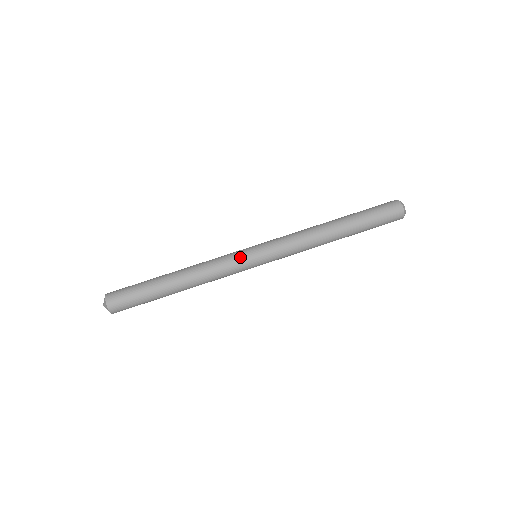
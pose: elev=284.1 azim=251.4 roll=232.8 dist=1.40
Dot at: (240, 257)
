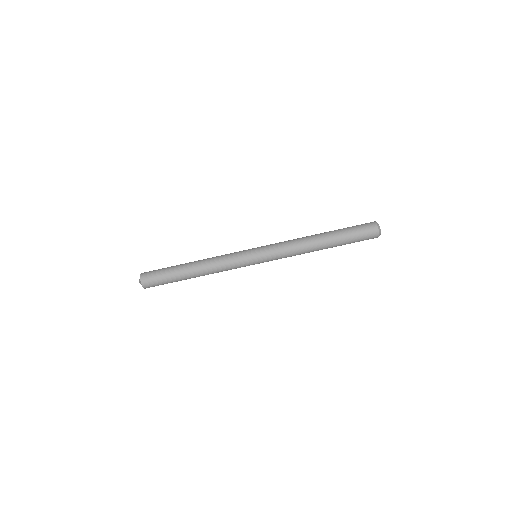
Dot at: (244, 264)
